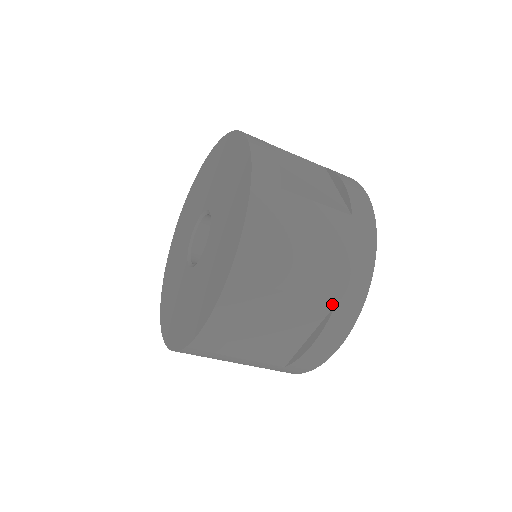
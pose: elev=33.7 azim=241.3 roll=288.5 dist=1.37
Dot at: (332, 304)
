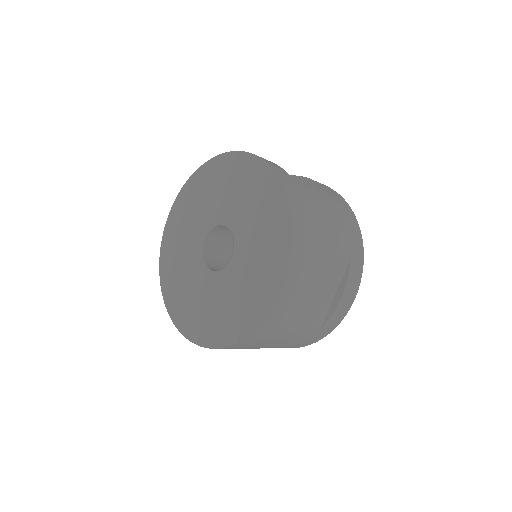
Dot at: (349, 256)
